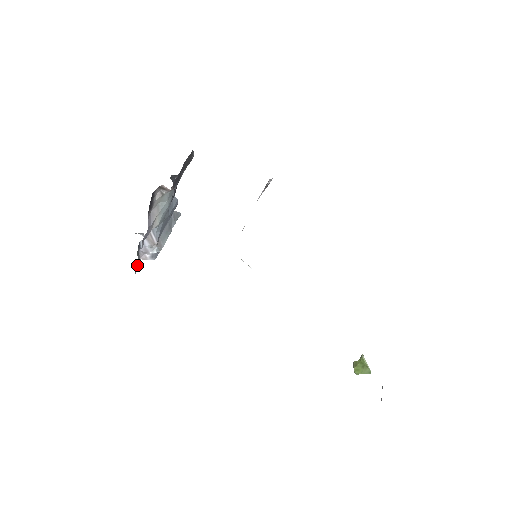
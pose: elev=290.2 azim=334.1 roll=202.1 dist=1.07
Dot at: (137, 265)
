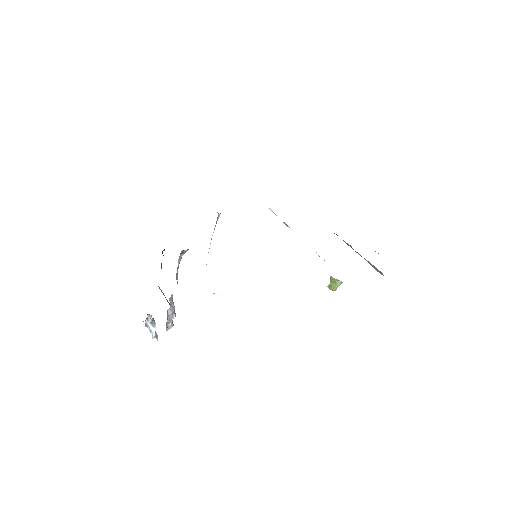
Dot at: occluded
